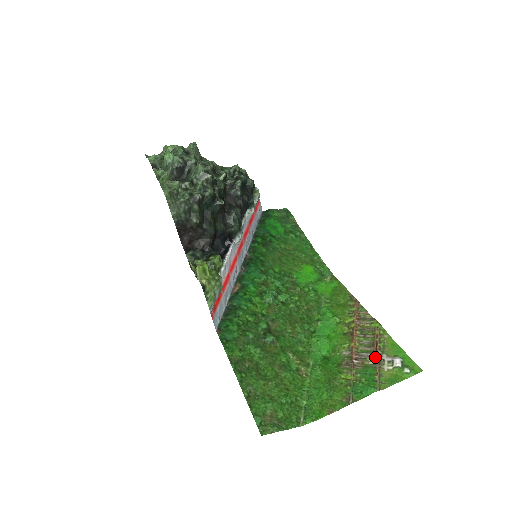
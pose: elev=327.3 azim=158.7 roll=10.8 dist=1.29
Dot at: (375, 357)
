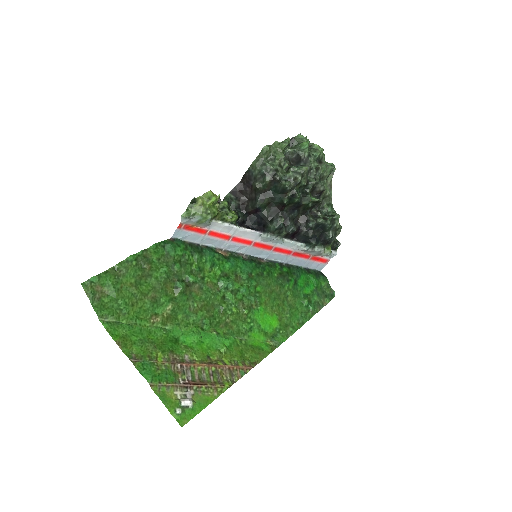
Dot at: (188, 382)
